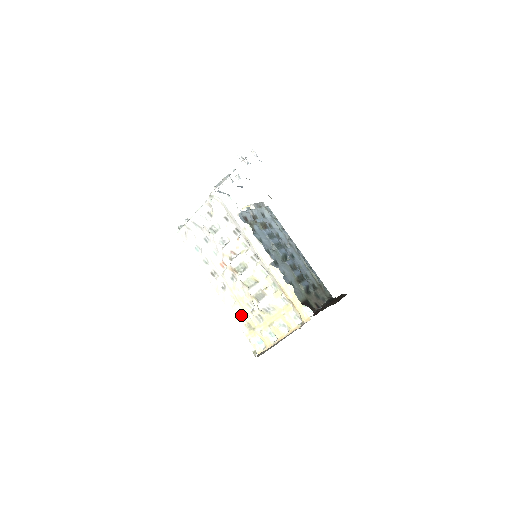
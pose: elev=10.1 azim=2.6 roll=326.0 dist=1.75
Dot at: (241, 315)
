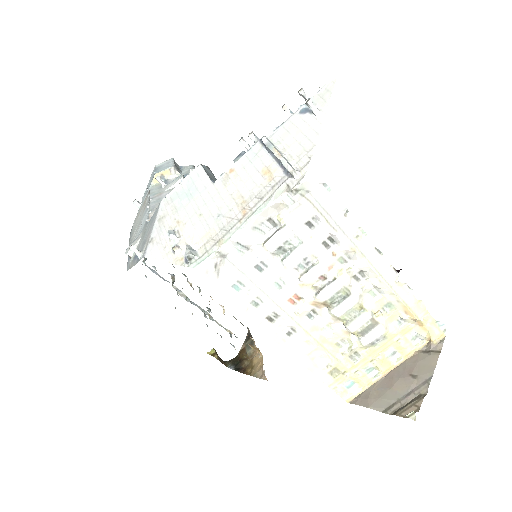
Dot at: (323, 362)
